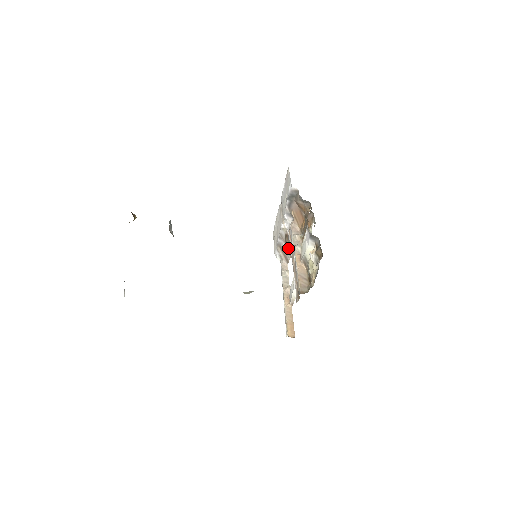
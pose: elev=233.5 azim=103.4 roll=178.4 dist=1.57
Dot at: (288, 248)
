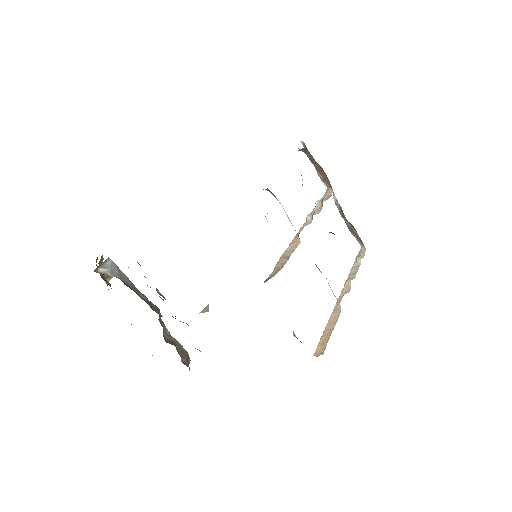
Dot at: occluded
